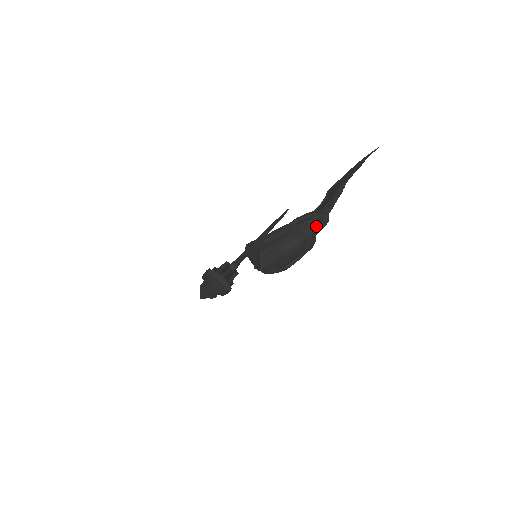
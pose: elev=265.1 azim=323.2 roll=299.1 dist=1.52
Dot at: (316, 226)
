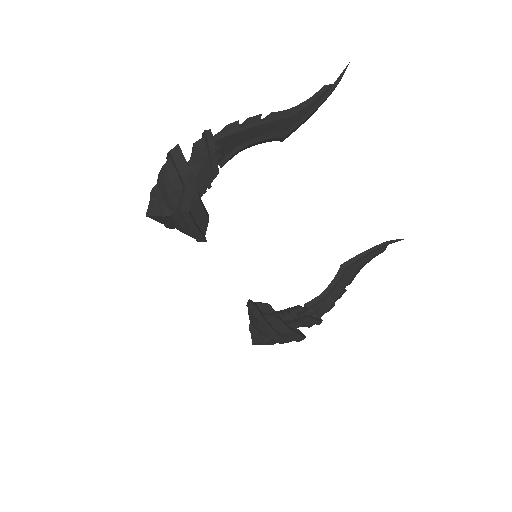
Dot at: (195, 148)
